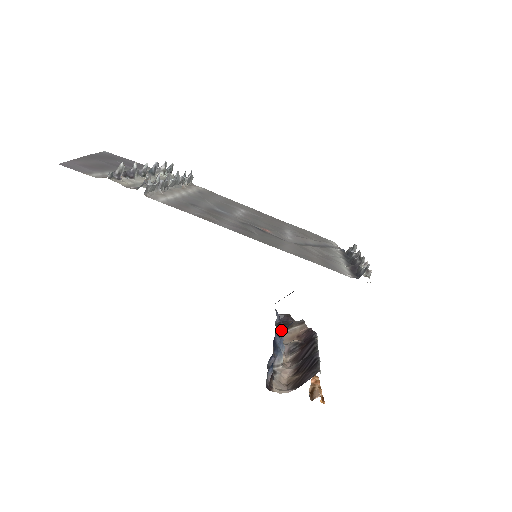
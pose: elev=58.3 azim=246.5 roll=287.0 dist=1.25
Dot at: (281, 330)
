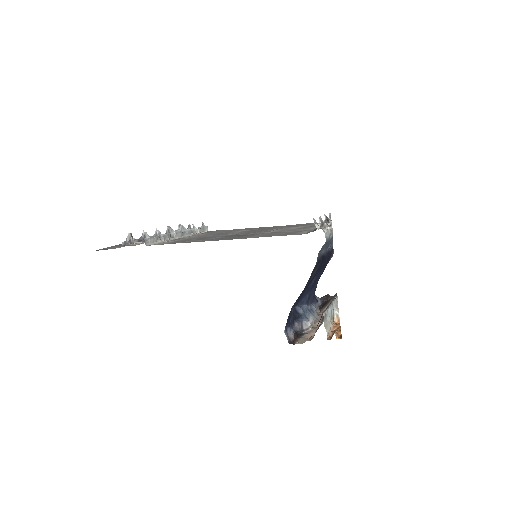
Dot at: (301, 302)
